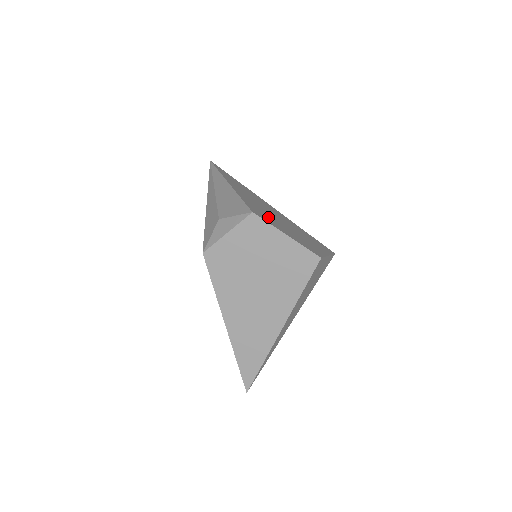
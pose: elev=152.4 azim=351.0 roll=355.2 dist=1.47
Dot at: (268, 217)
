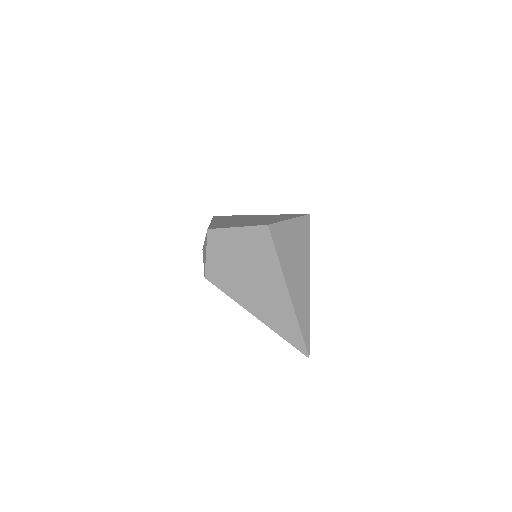
Dot at: occluded
